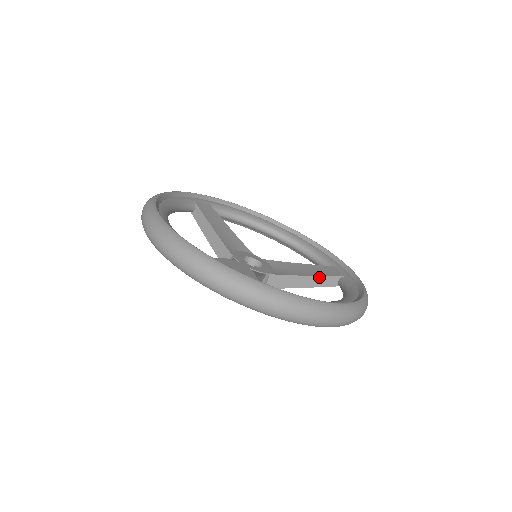
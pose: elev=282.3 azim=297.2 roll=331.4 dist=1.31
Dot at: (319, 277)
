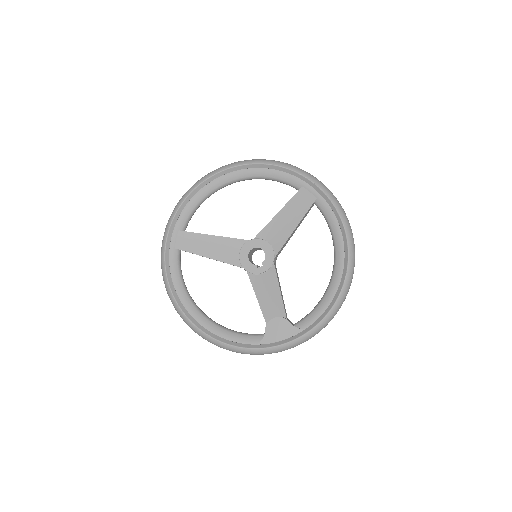
Dot at: (301, 220)
